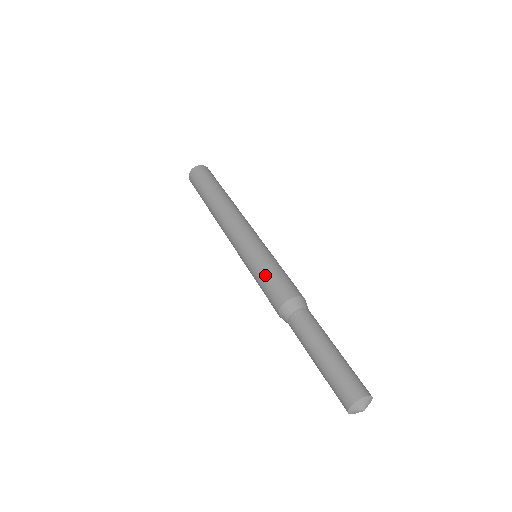
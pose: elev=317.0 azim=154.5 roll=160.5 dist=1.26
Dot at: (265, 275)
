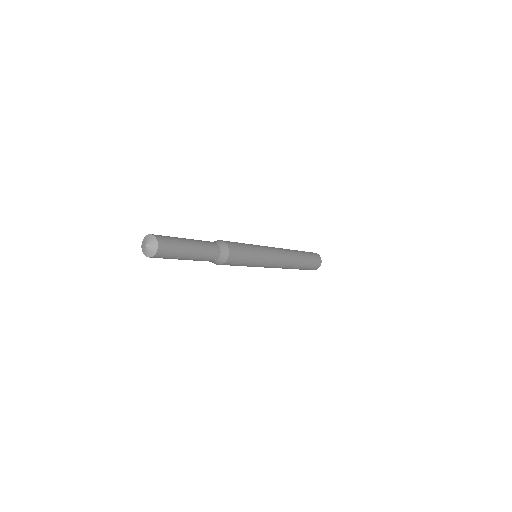
Dot at: occluded
